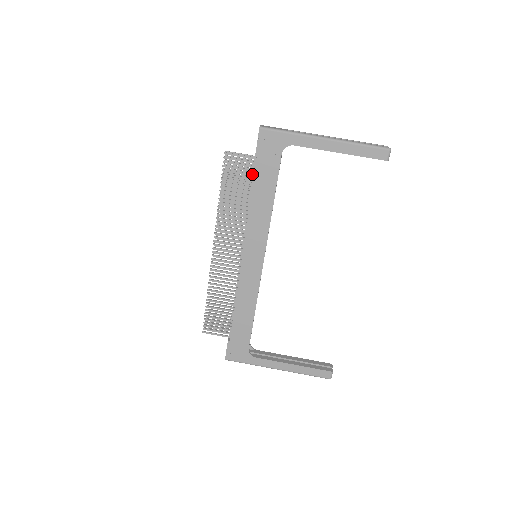
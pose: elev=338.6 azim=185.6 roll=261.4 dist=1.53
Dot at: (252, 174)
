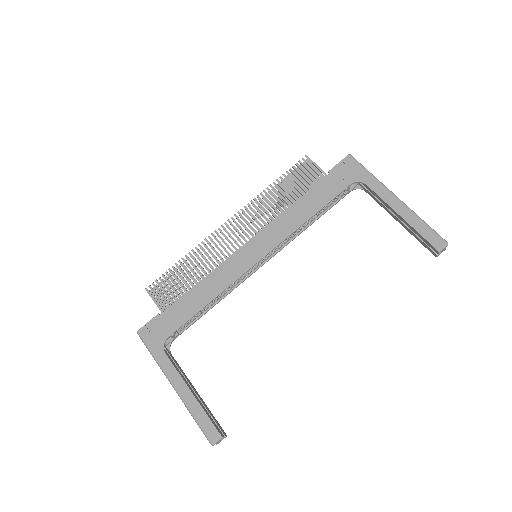
Dot at: (313, 185)
